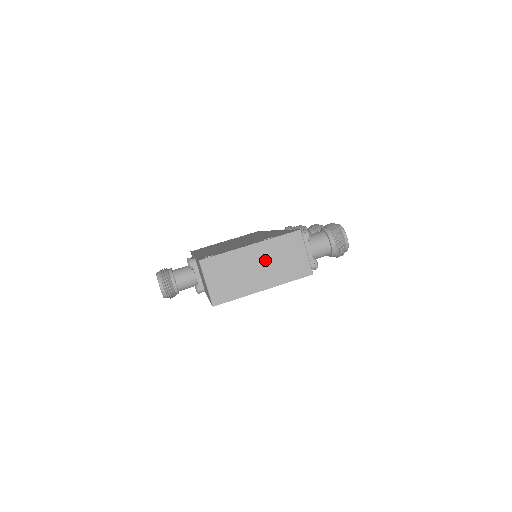
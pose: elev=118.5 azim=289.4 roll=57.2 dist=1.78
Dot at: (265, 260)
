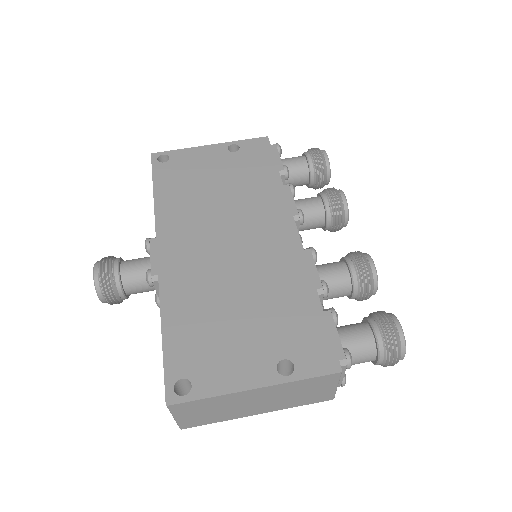
Dot at: (271, 397)
